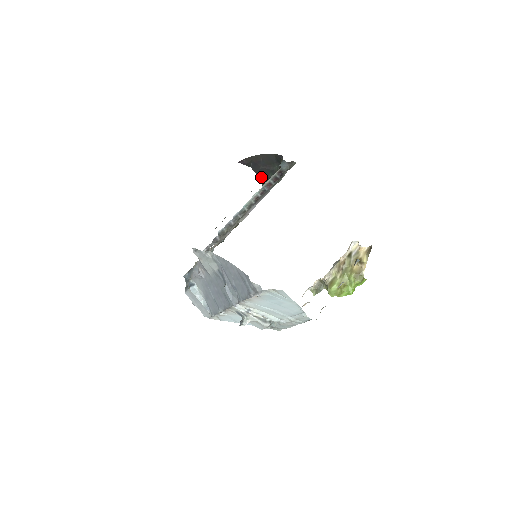
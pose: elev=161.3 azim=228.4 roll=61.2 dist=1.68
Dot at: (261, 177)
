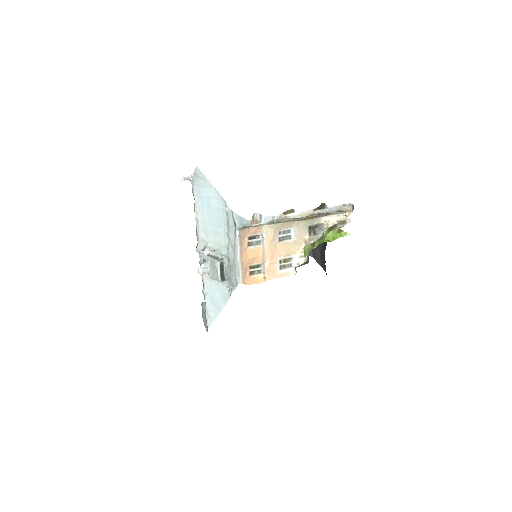
Dot at: (323, 266)
